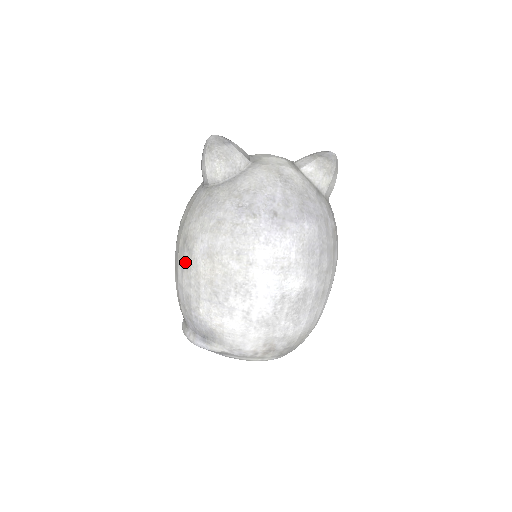
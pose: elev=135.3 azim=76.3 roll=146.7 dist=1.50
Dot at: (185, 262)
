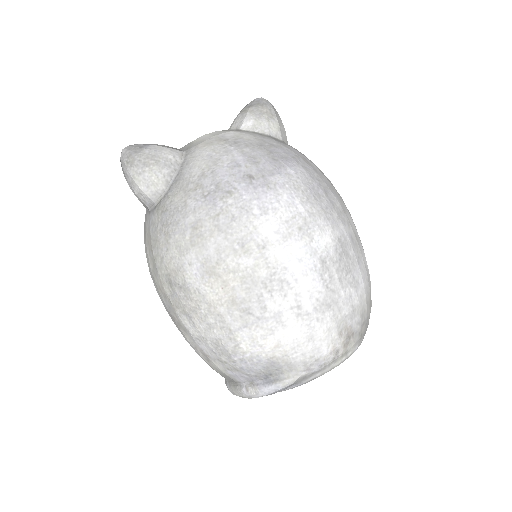
Dot at: (186, 305)
